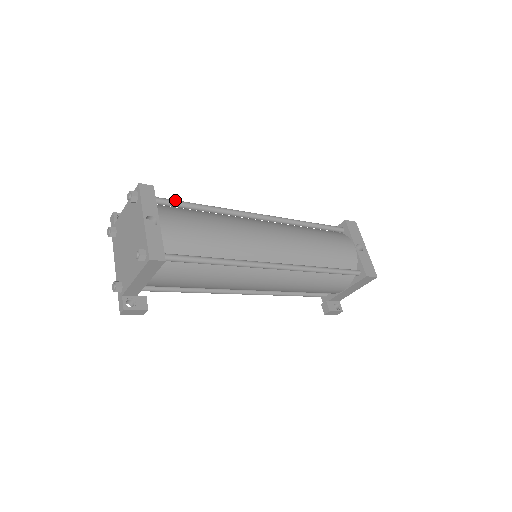
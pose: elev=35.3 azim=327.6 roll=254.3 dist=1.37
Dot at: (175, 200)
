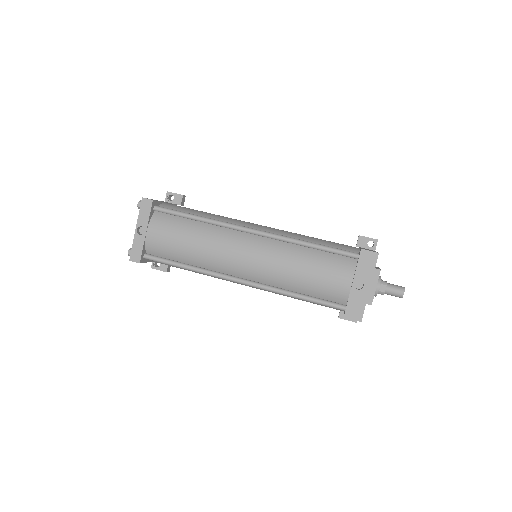
Dot at: (171, 210)
